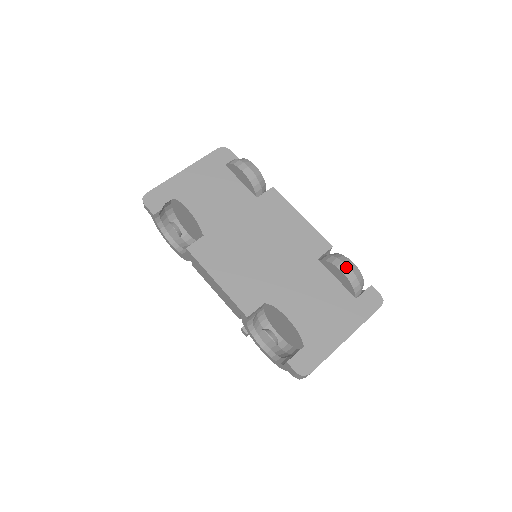
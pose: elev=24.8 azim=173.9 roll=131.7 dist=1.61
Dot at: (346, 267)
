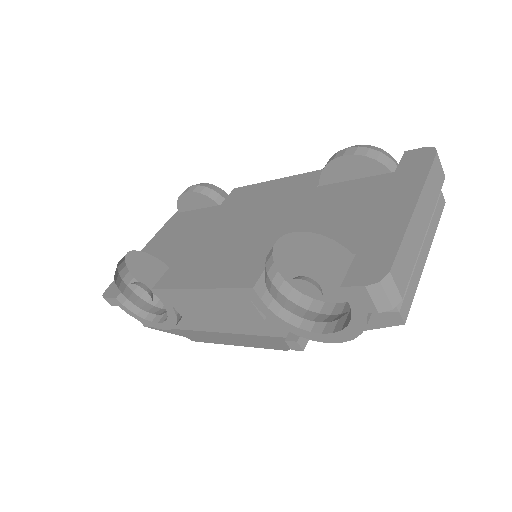
Dot at: (345, 150)
